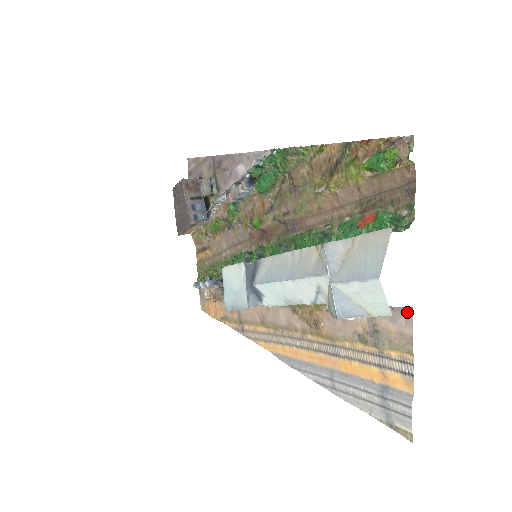
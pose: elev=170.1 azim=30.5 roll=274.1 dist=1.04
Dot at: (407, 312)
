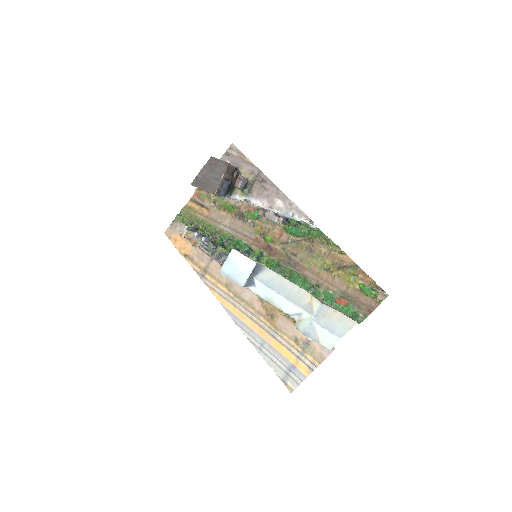
Dot at: occluded
